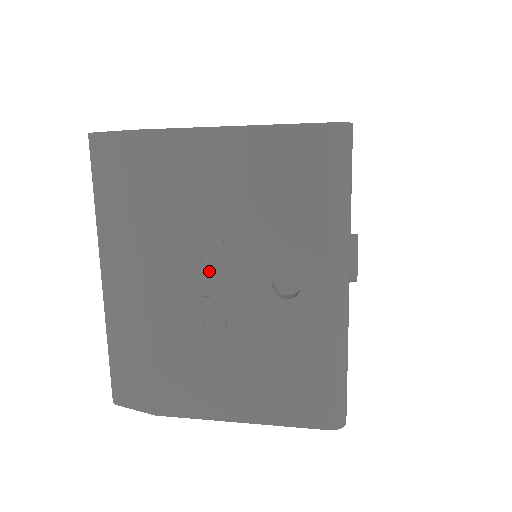
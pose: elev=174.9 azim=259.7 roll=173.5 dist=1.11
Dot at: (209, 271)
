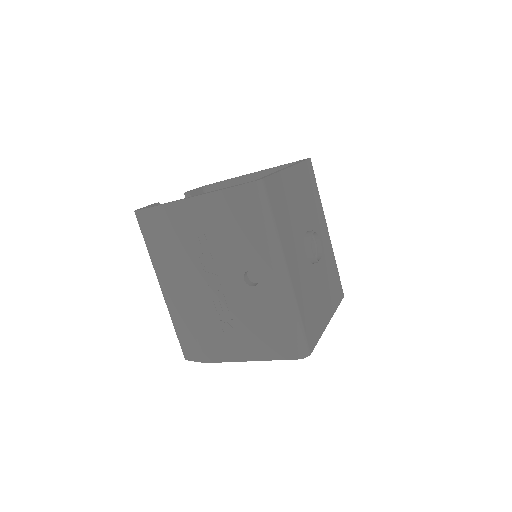
Dot at: (210, 277)
